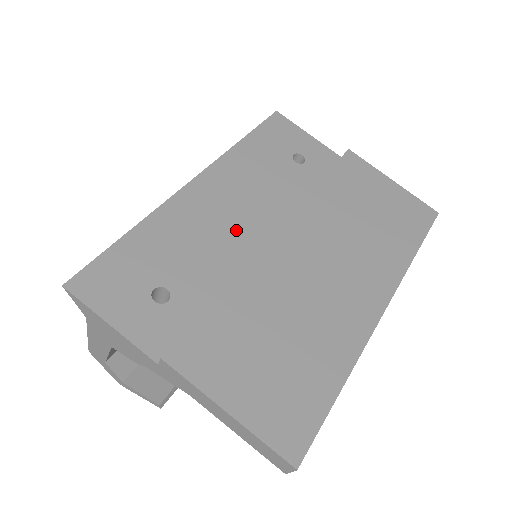
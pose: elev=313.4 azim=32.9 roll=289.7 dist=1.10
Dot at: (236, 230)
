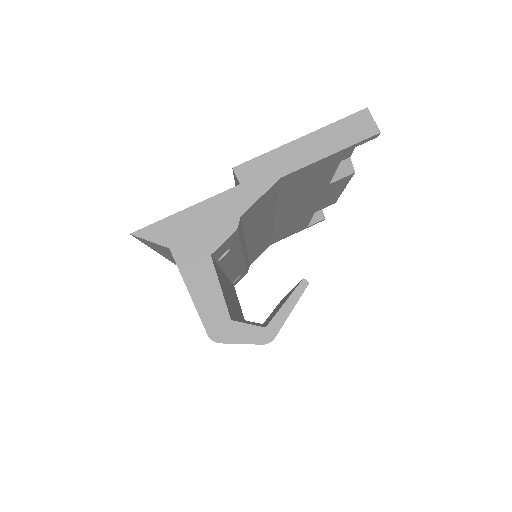
Dot at: occluded
